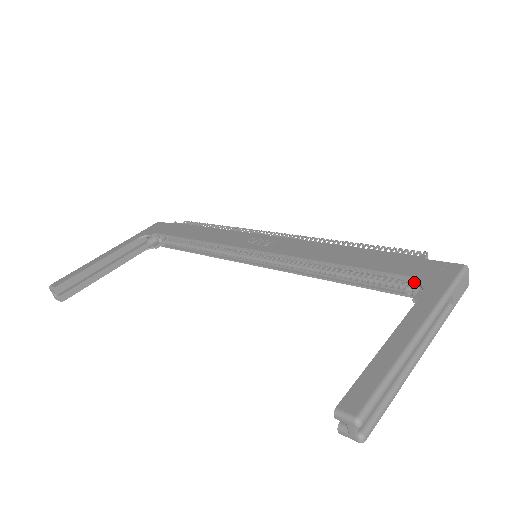
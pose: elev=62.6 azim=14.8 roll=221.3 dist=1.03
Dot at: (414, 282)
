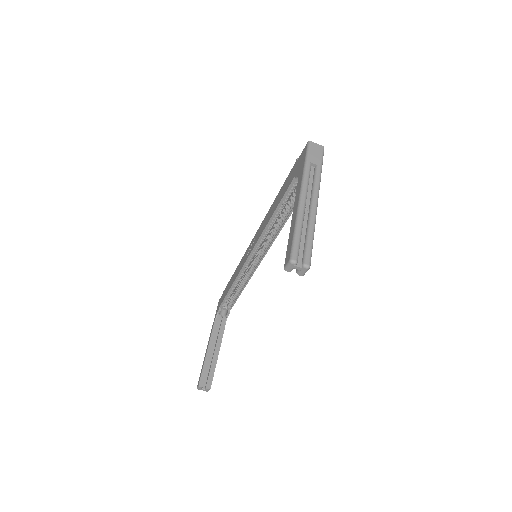
Dot at: (295, 178)
